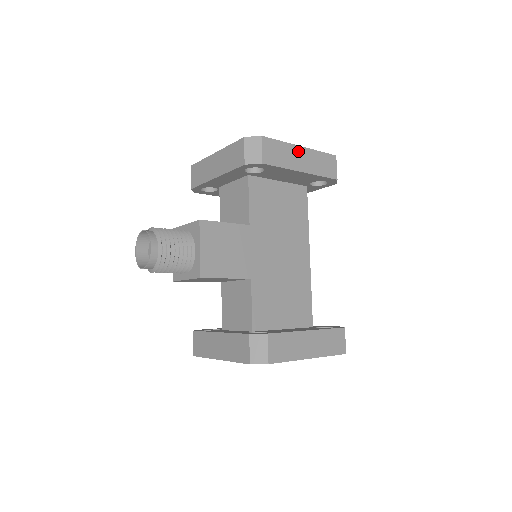
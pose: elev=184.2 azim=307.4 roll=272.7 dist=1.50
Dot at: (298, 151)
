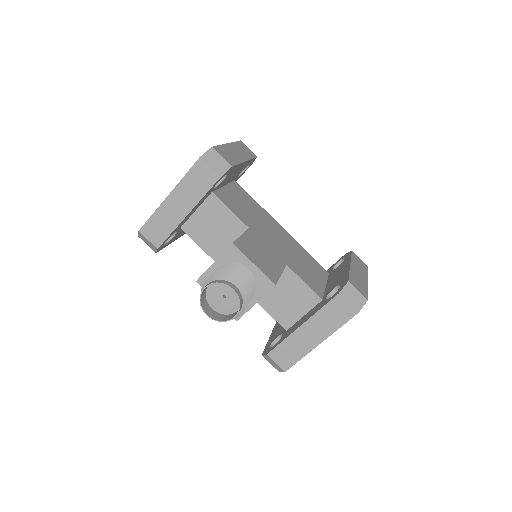
Dot at: (230, 148)
